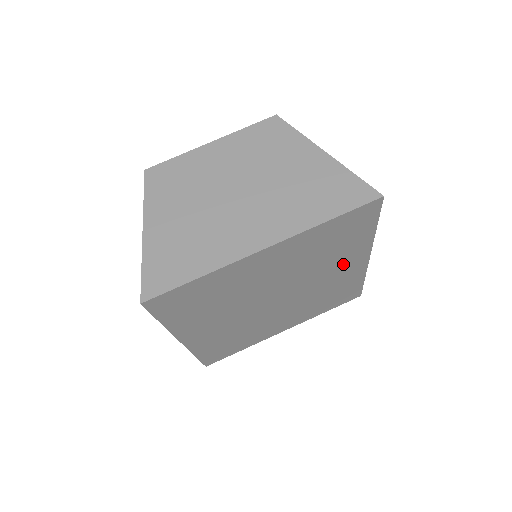
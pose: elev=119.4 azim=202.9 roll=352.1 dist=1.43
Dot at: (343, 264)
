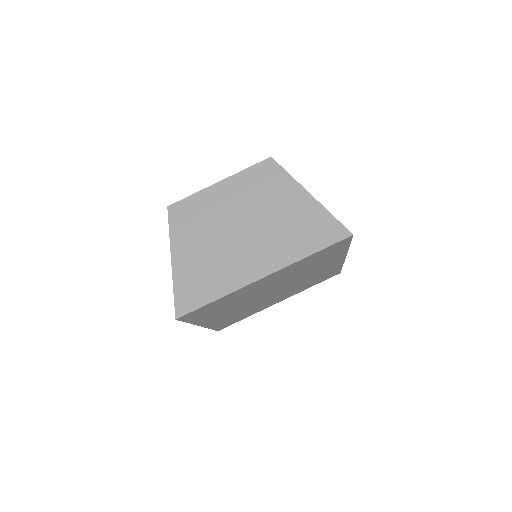
Dot at: (324, 266)
